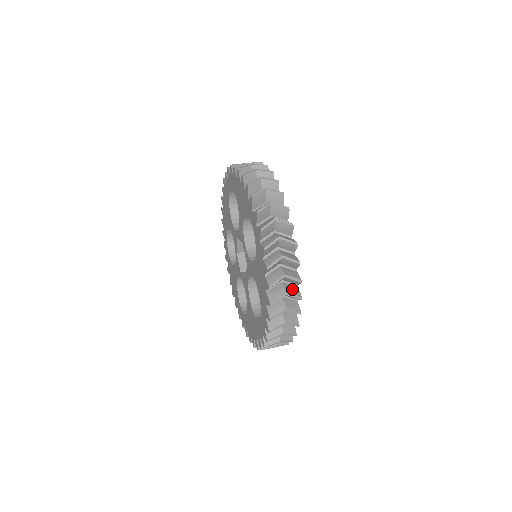
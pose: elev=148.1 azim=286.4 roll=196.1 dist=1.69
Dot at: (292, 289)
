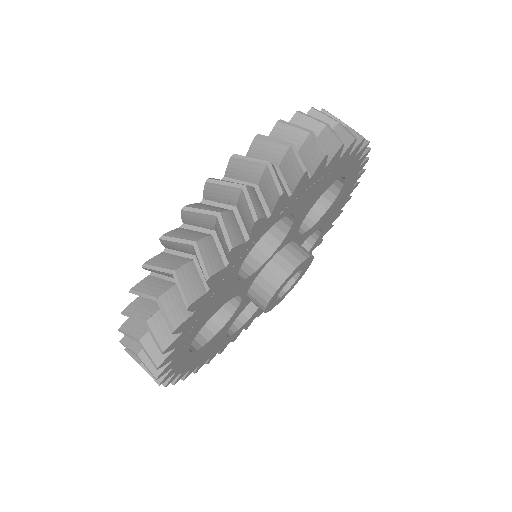
Dot at: occluded
